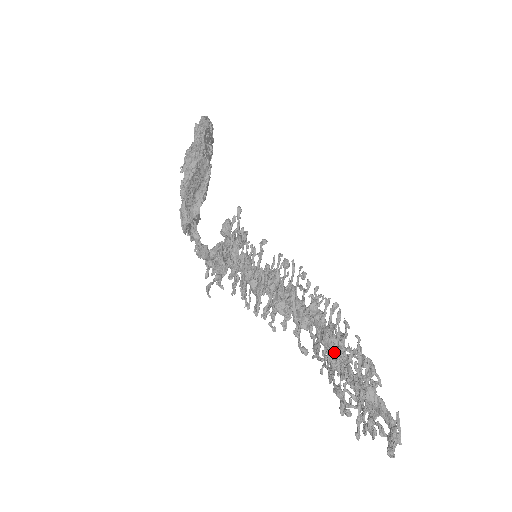
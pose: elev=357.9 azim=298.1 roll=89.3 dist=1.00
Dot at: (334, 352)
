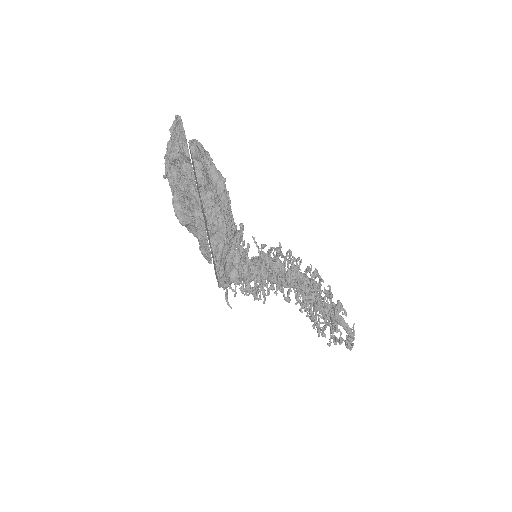
Dot at: (309, 295)
